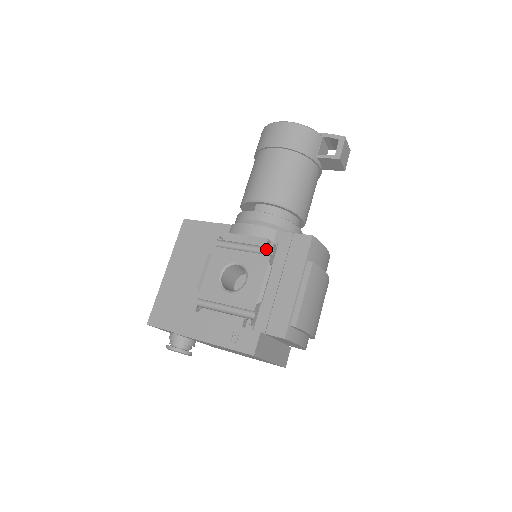
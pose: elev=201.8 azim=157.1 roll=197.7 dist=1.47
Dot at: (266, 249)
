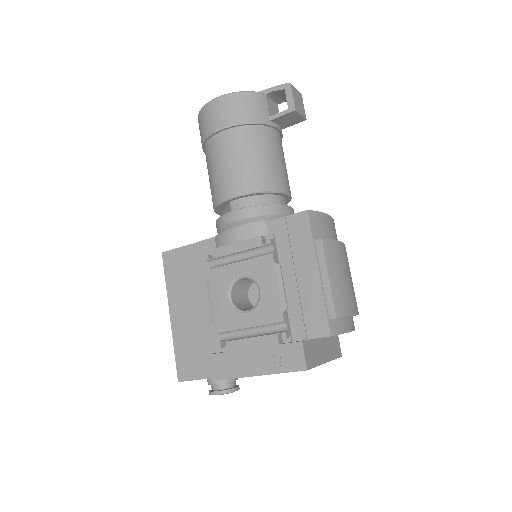
Dot at: (264, 248)
